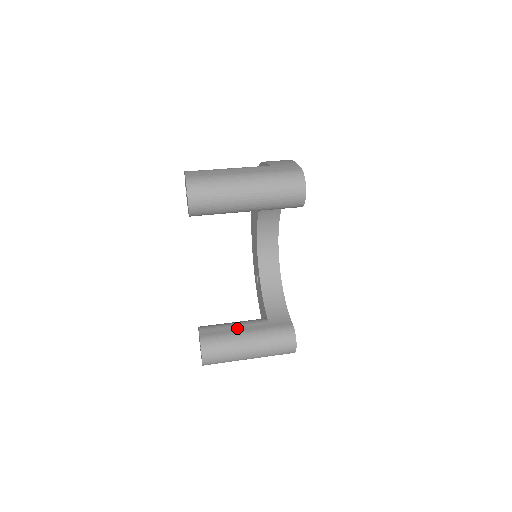
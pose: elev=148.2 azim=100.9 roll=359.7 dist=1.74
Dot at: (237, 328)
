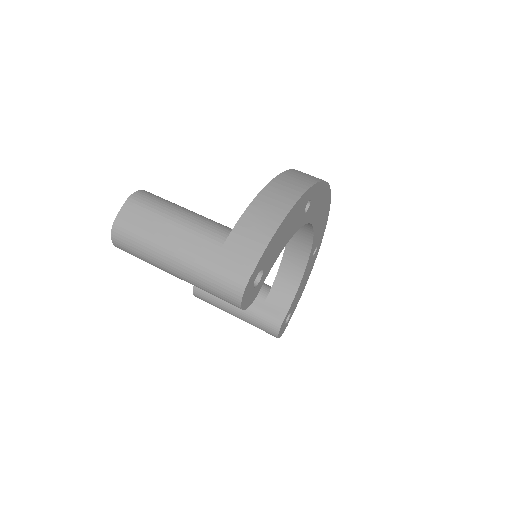
Dot at: occluded
